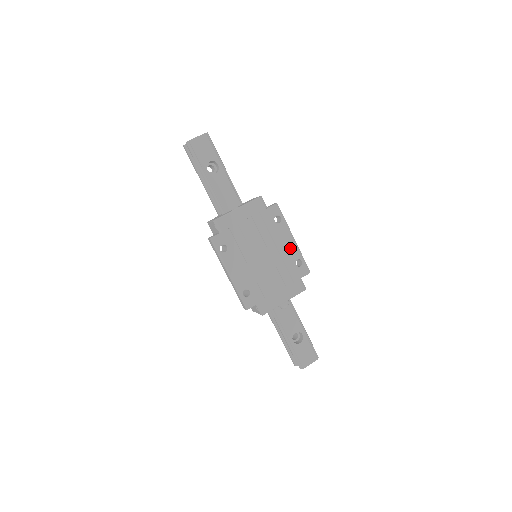
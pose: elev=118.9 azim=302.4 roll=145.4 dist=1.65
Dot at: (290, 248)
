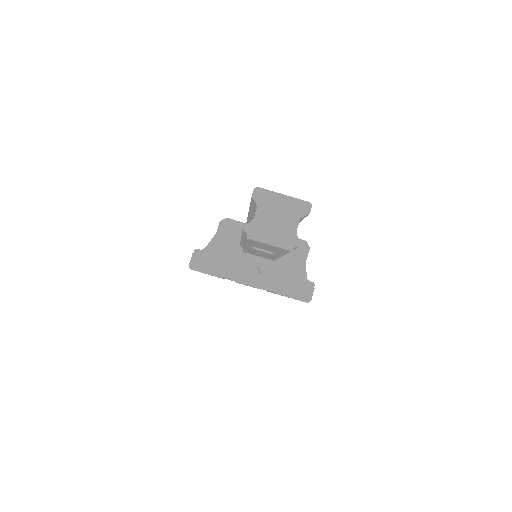
Dot at: occluded
